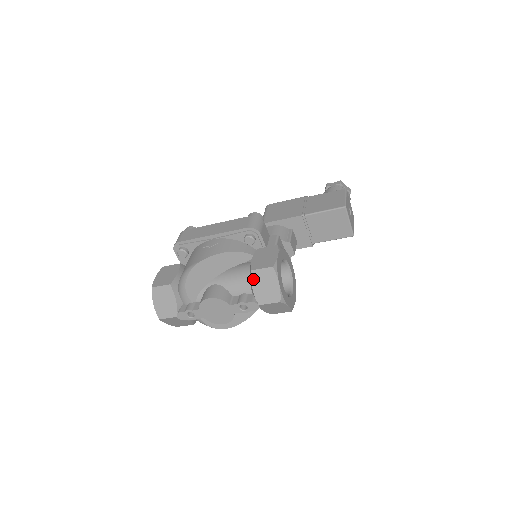
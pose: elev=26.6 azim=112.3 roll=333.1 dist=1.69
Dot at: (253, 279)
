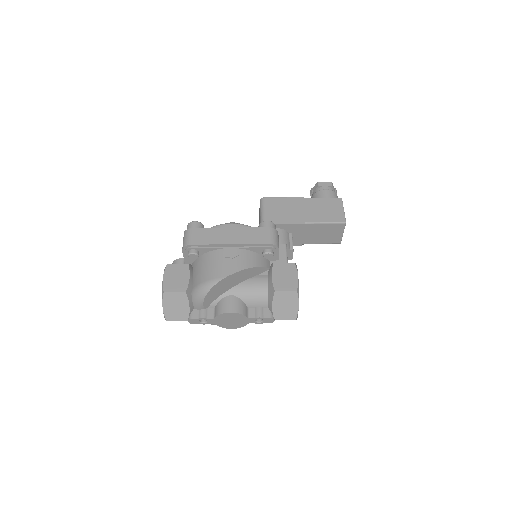
Dot at: (275, 299)
